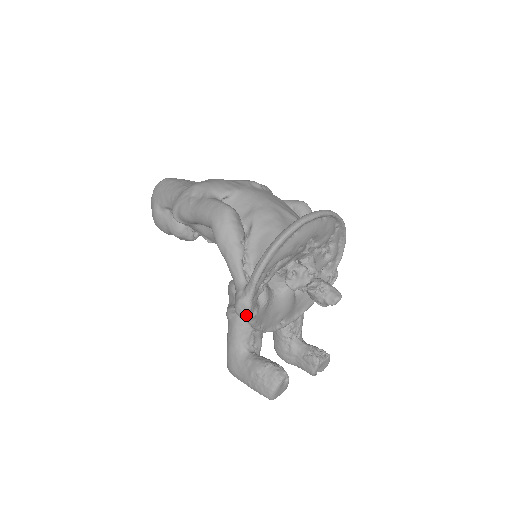
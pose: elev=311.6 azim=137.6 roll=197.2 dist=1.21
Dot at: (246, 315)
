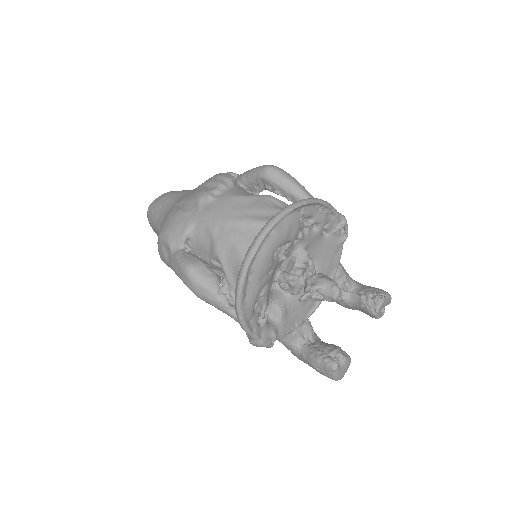
Dot at: (266, 347)
